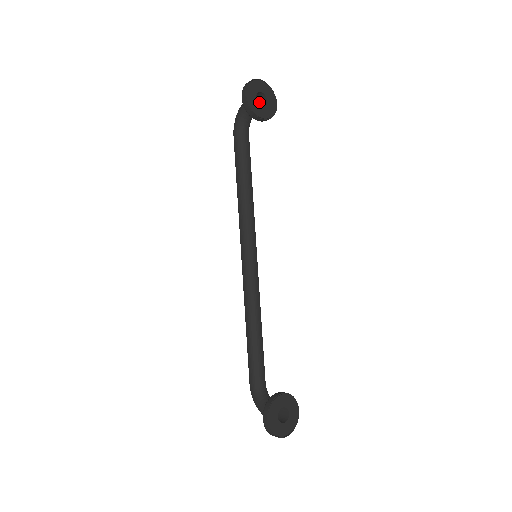
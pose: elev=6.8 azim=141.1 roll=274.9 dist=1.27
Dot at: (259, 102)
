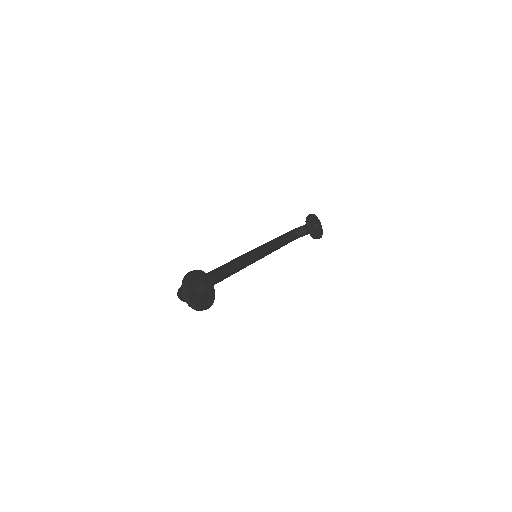
Dot at: occluded
